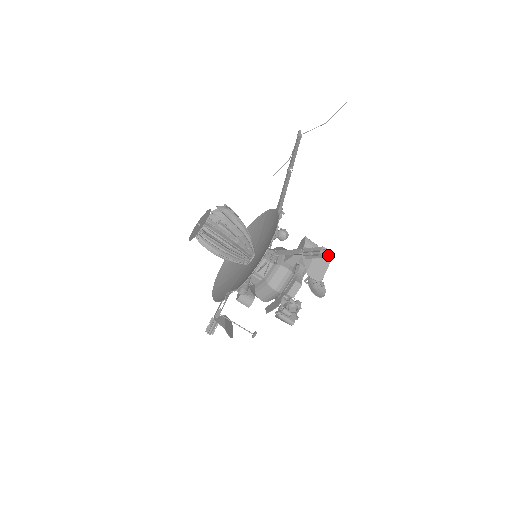
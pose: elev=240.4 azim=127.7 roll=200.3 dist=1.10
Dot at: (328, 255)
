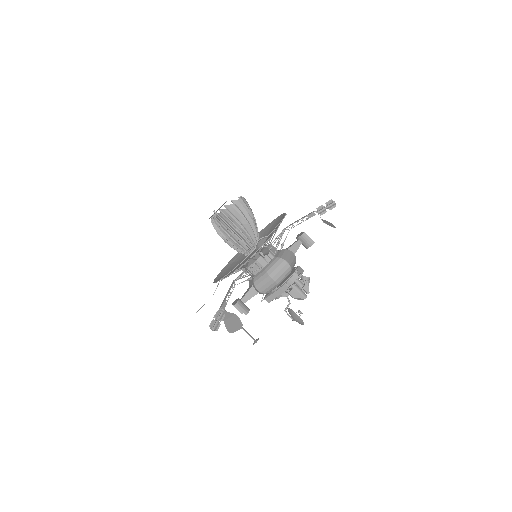
Dot at: (330, 223)
